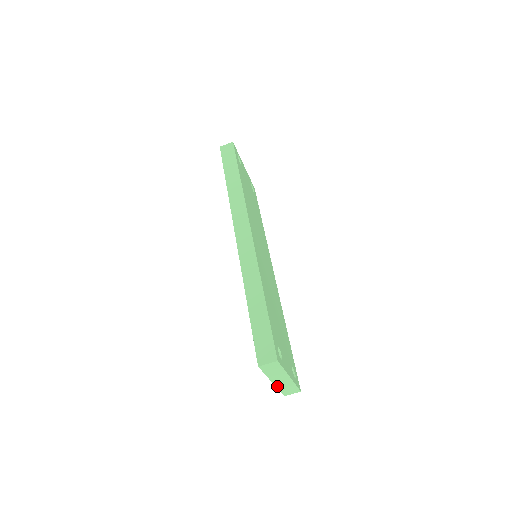
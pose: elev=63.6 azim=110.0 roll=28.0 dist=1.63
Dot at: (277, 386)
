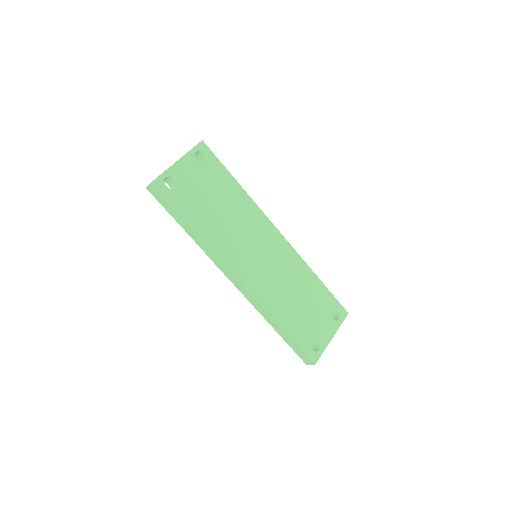
Dot at: occluded
